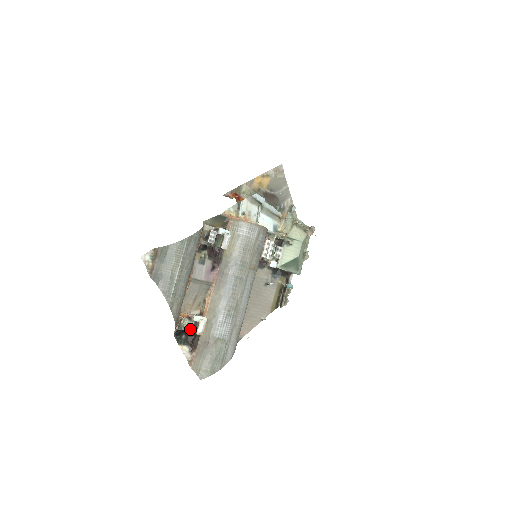
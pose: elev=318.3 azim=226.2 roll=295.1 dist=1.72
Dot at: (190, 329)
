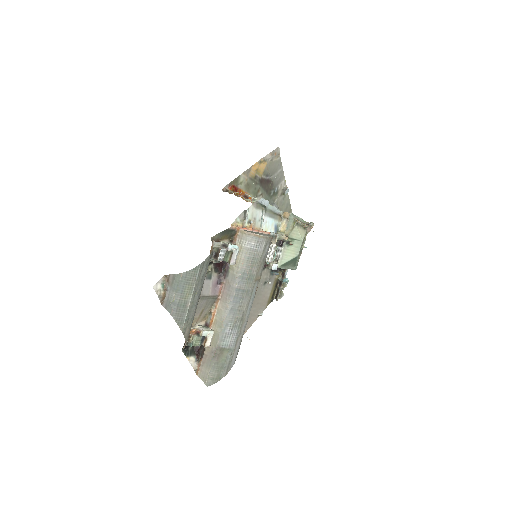
Dot at: (198, 344)
